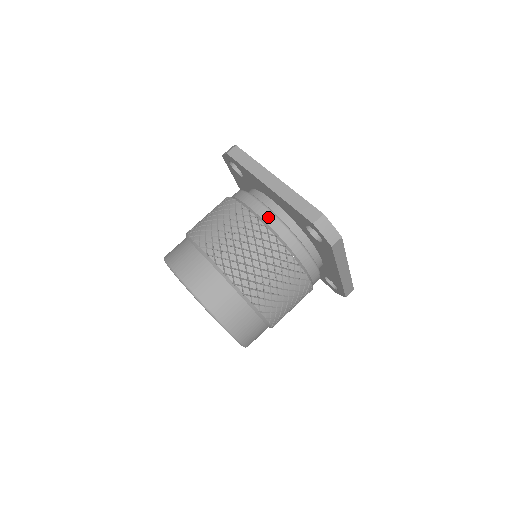
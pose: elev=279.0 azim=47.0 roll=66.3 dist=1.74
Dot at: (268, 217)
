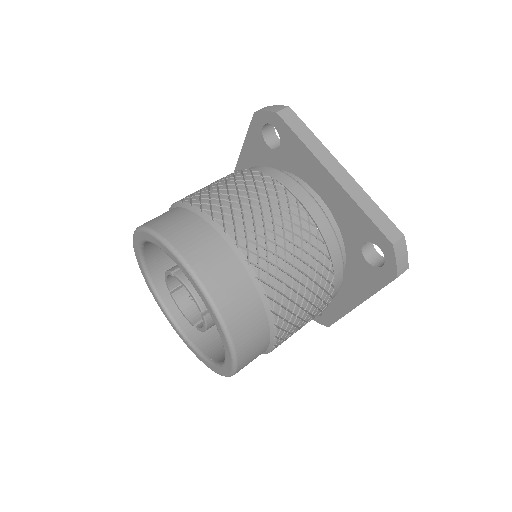
Dot at: (318, 216)
